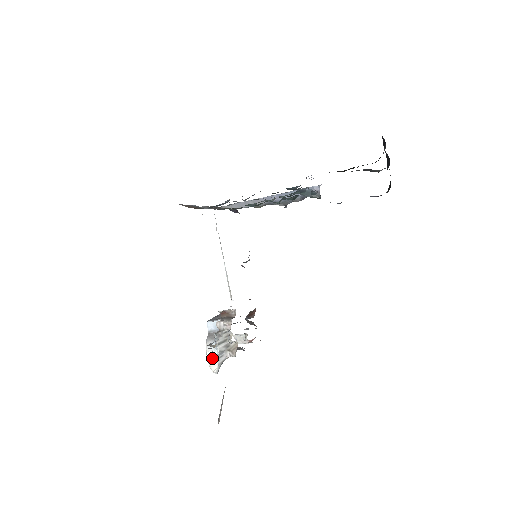
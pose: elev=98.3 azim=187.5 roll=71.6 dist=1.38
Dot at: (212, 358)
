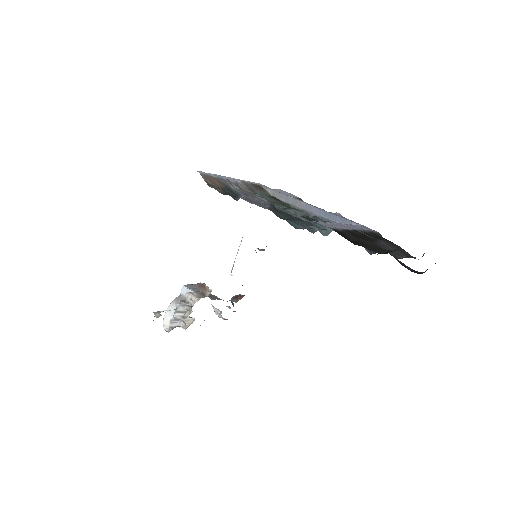
Dot at: (167, 319)
